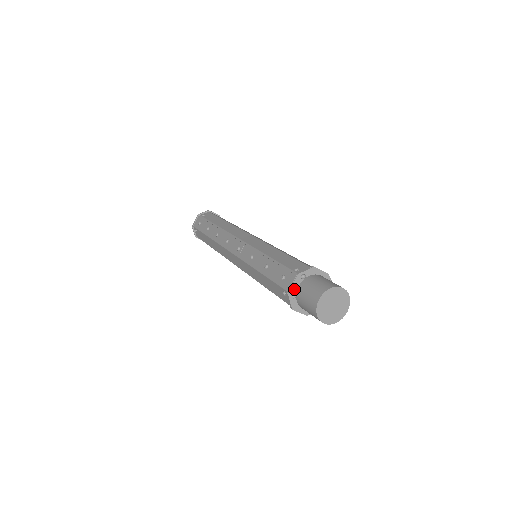
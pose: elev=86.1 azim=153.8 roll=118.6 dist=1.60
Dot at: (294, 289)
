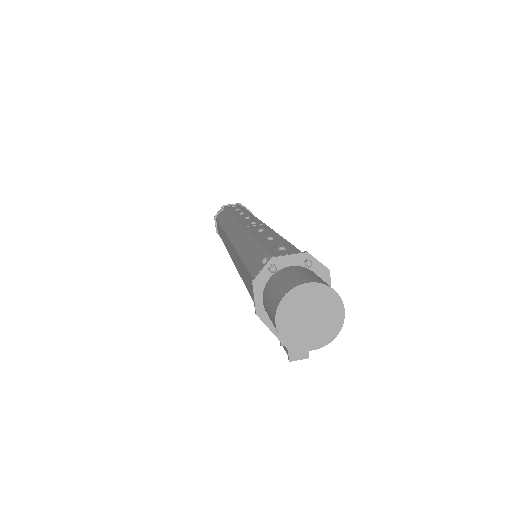
Dot at: (283, 262)
